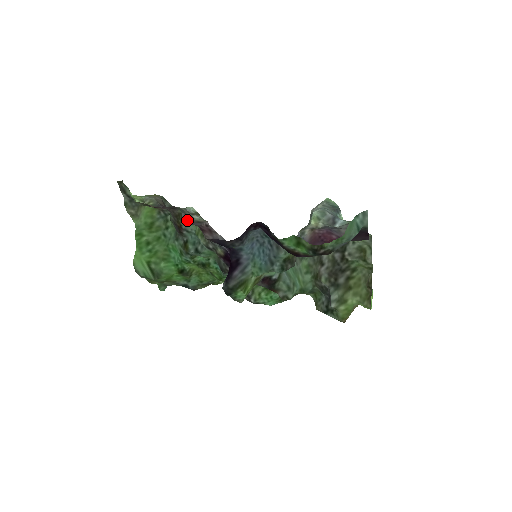
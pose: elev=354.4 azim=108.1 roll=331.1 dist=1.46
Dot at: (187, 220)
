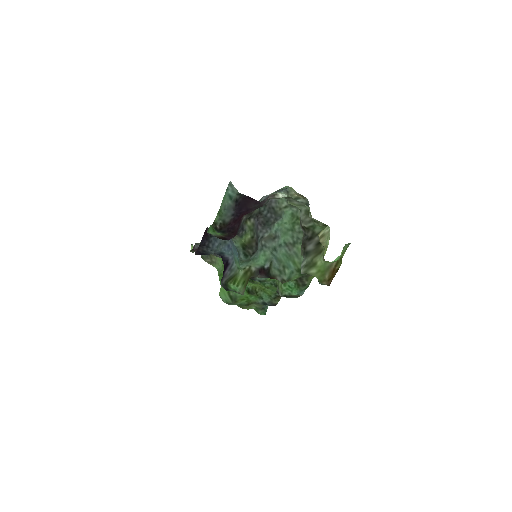
Dot at: occluded
